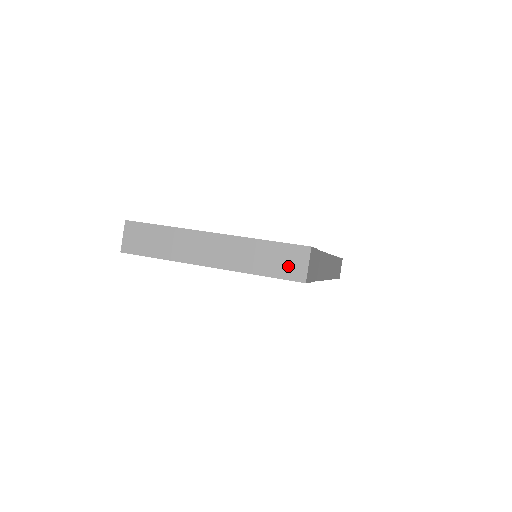
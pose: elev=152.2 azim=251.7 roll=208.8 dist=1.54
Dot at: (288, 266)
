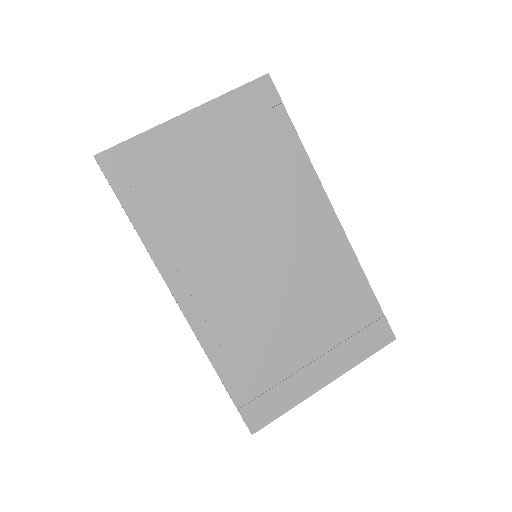
Dot at: occluded
